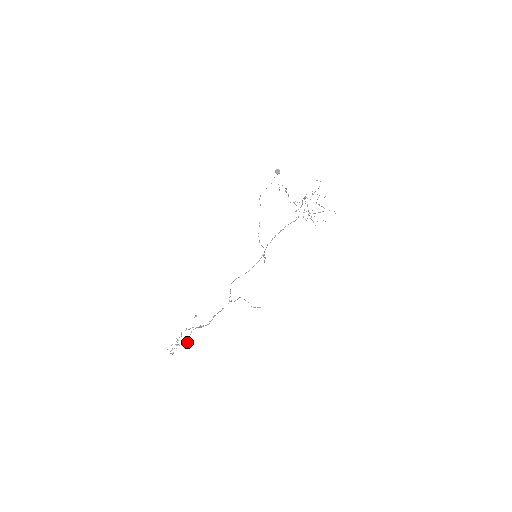
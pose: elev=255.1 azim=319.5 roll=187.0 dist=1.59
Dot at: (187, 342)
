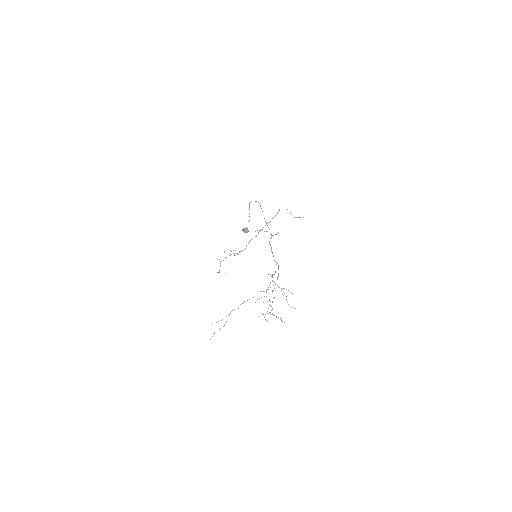
Dot at: occluded
